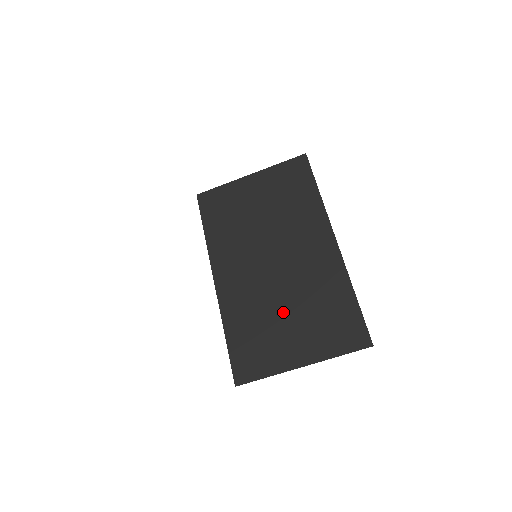
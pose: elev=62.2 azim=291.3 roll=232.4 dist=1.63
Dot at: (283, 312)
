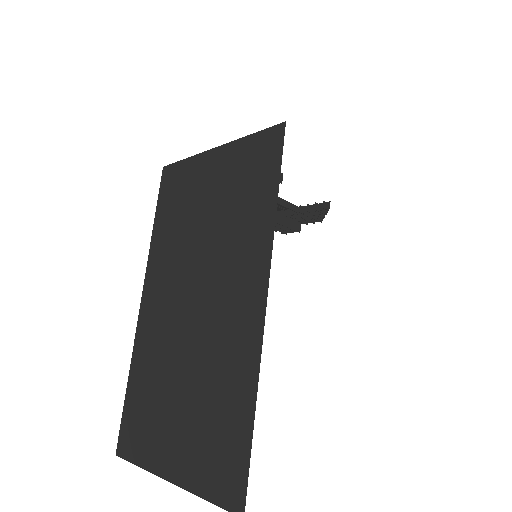
Dot at: (178, 387)
